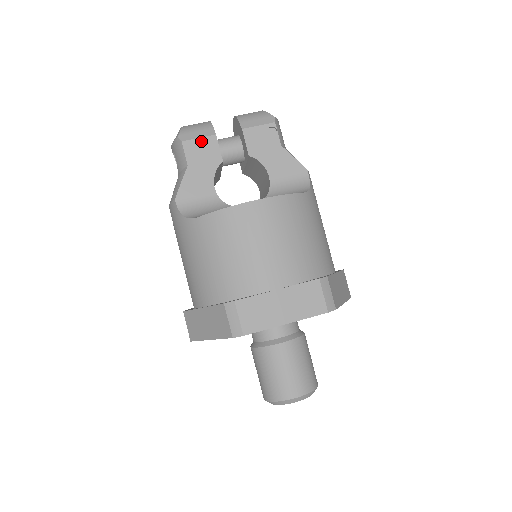
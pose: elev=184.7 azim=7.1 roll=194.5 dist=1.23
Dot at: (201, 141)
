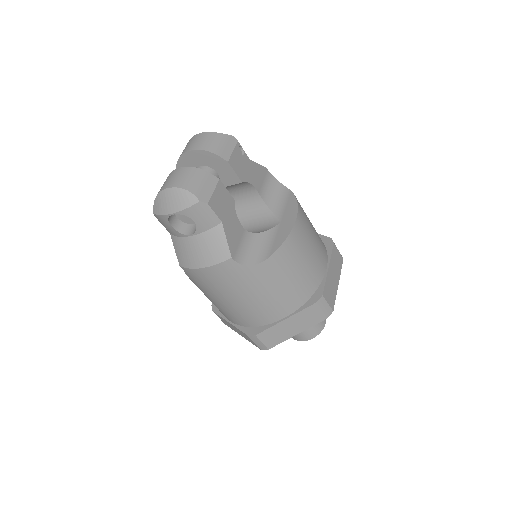
Dot at: (216, 193)
